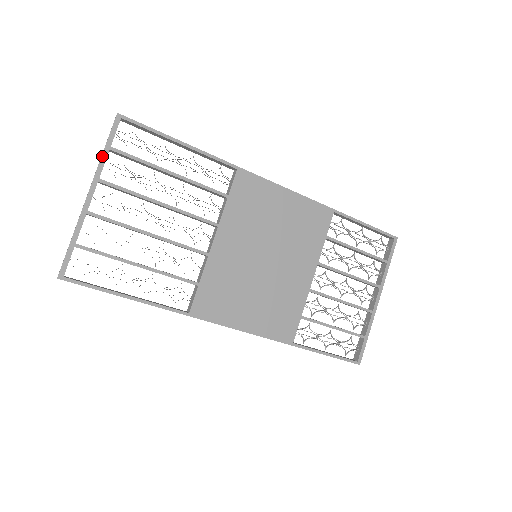
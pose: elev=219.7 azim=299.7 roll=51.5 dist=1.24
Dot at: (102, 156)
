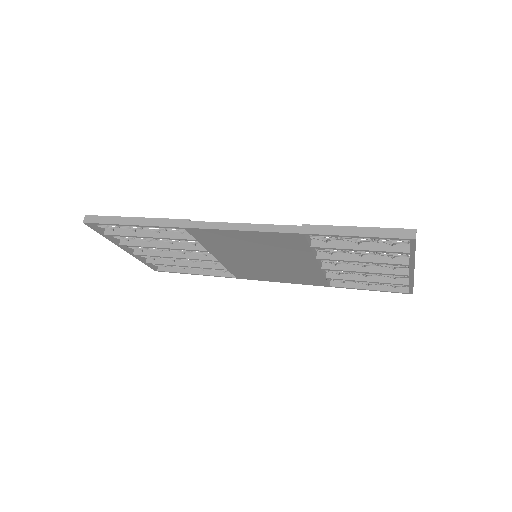
Dot at: (106, 238)
